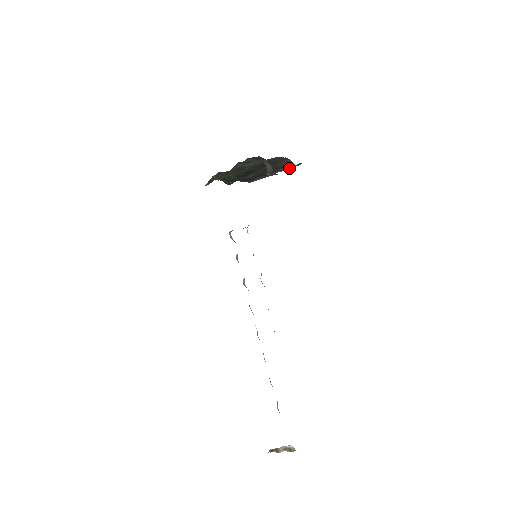
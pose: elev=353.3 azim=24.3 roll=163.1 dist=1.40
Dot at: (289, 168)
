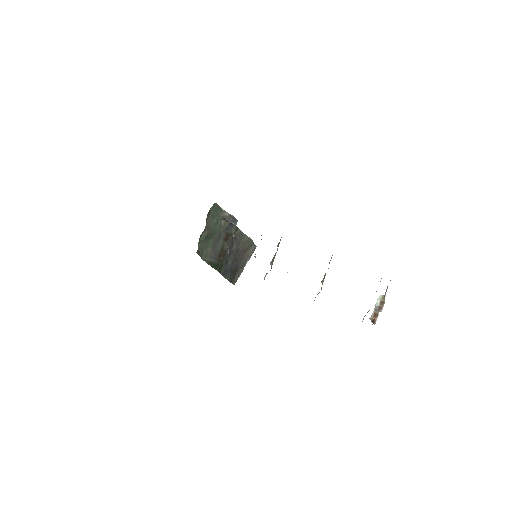
Dot at: (251, 255)
